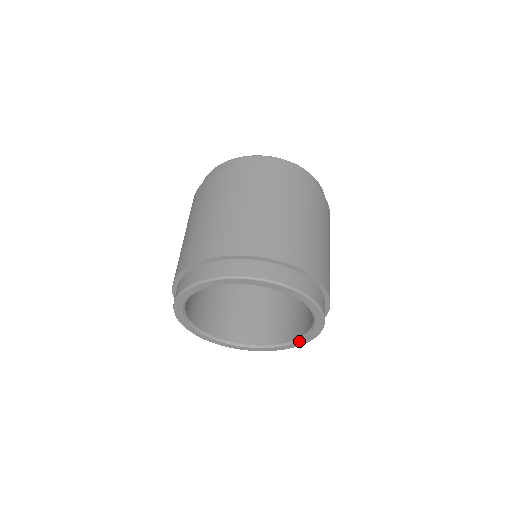
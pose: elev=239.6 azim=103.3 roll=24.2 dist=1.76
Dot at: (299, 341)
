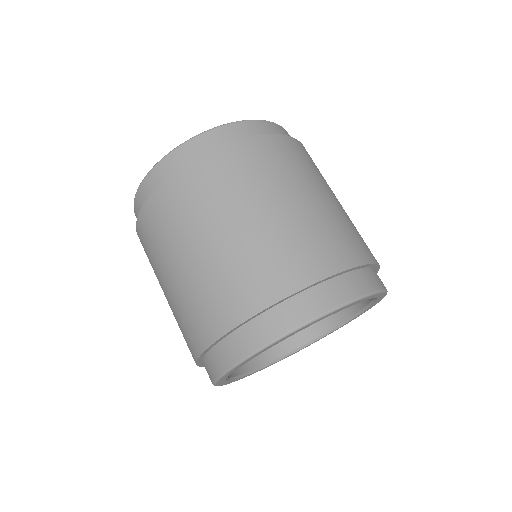
Dot at: (377, 300)
